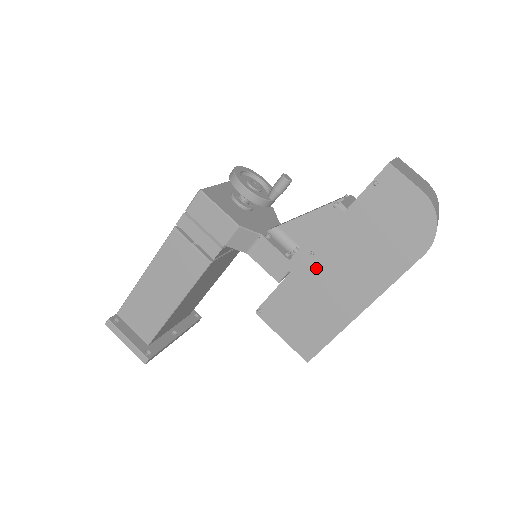
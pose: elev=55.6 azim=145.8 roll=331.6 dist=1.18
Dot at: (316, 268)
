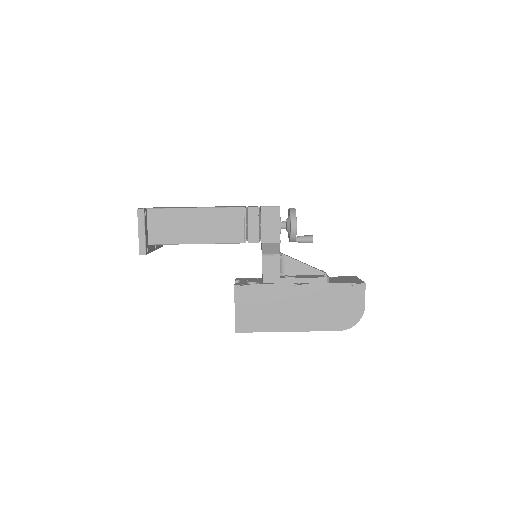
Dot at: (290, 294)
